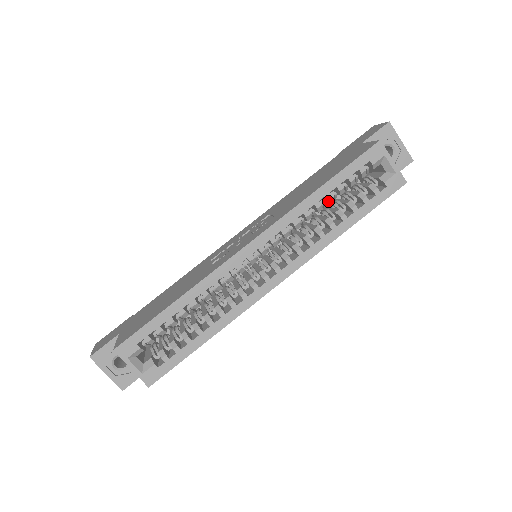
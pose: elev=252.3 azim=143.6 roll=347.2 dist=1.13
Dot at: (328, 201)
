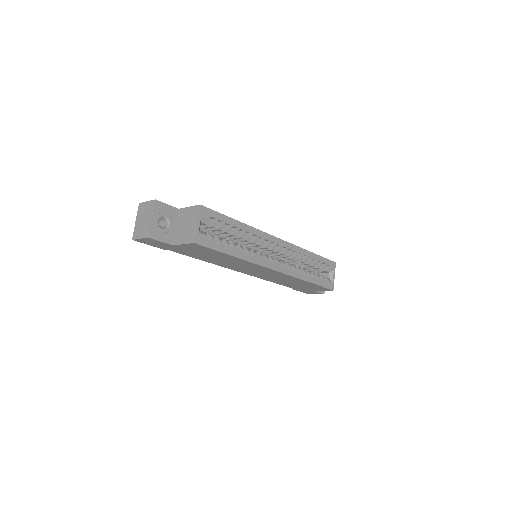
Dot at: (309, 262)
